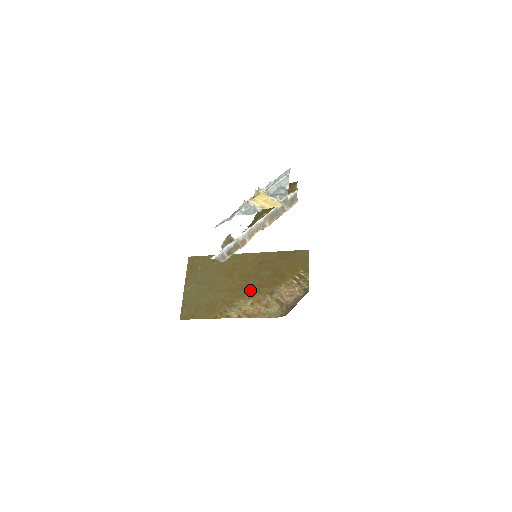
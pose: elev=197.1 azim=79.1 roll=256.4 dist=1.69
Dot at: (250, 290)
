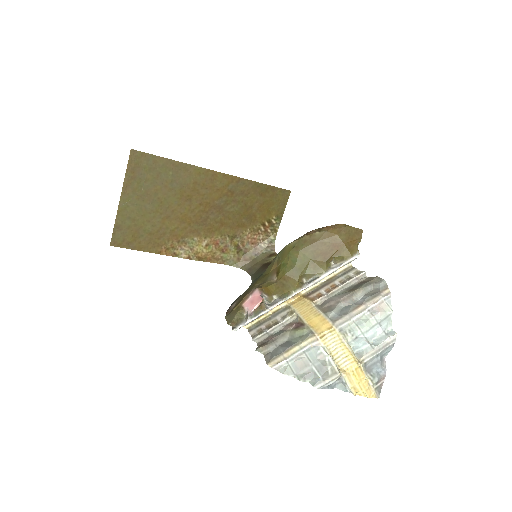
Dot at: (209, 227)
